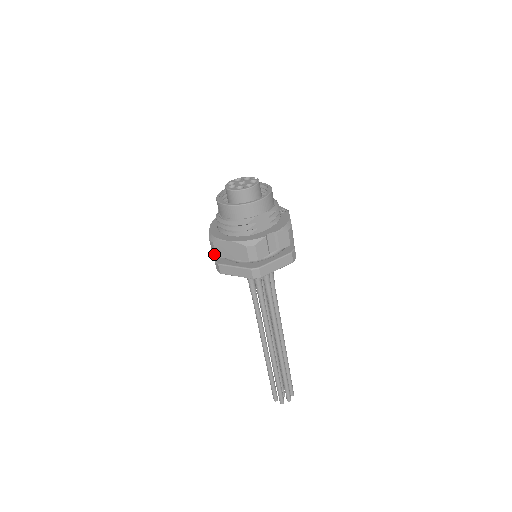
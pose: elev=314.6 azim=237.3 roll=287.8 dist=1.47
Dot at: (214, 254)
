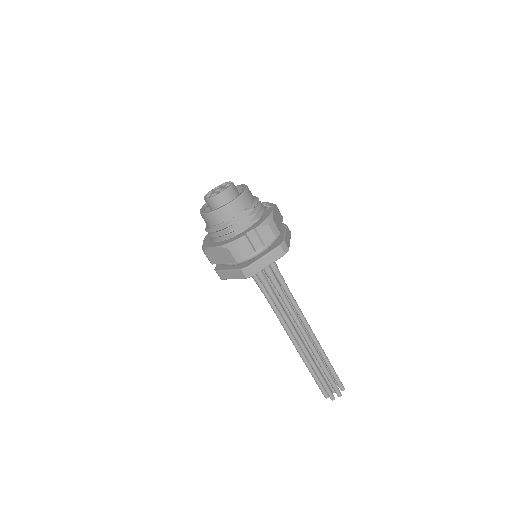
Dot at: (210, 262)
